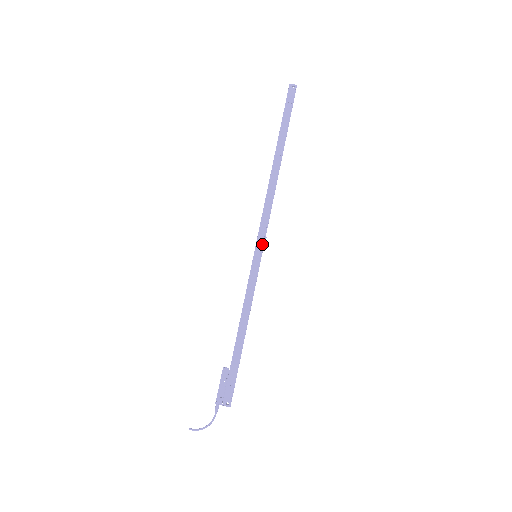
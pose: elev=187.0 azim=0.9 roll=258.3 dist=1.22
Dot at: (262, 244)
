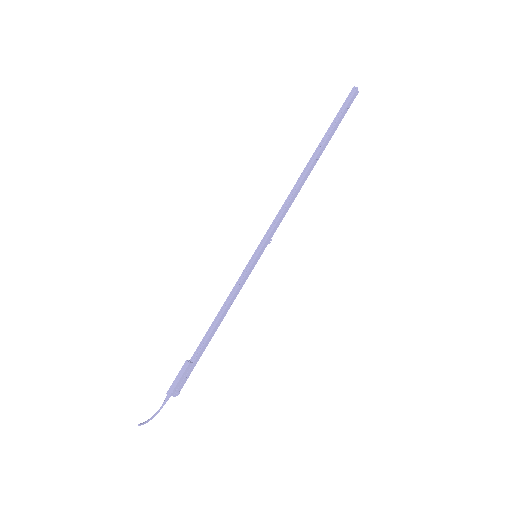
Dot at: (266, 246)
